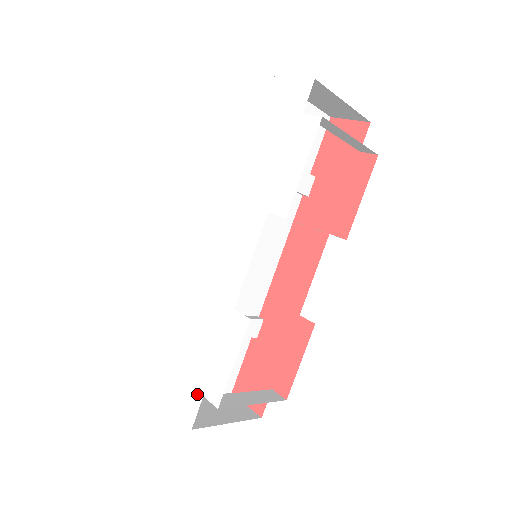
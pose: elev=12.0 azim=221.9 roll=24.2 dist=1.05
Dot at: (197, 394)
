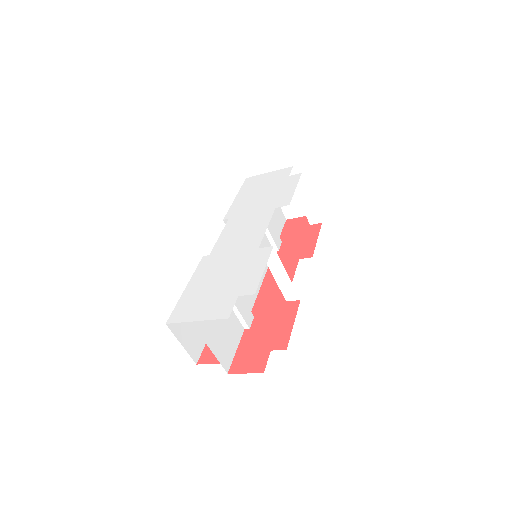
Dot at: (231, 298)
